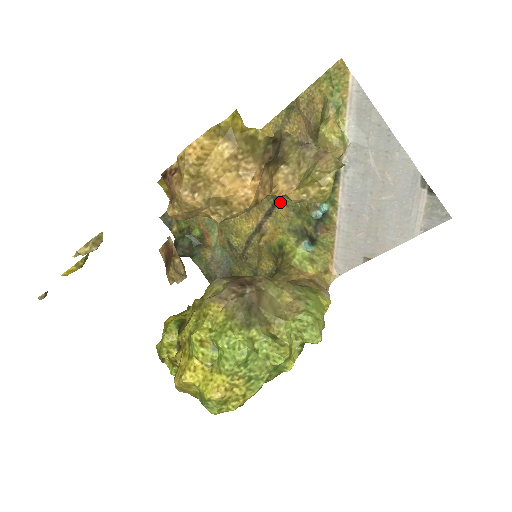
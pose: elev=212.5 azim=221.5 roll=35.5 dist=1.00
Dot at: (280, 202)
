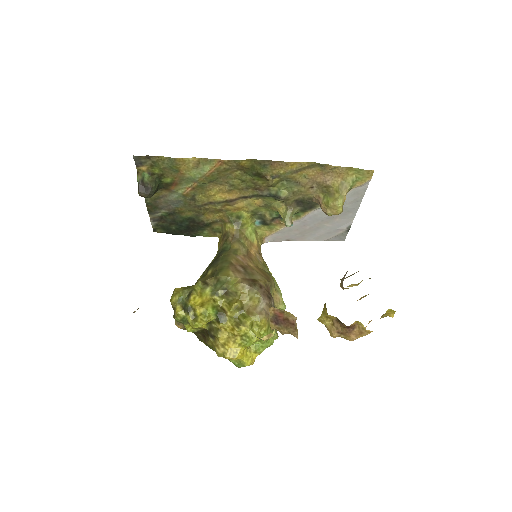
Dot at: (261, 197)
